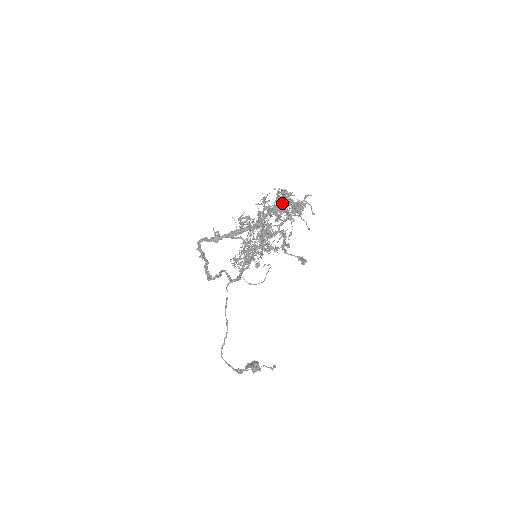
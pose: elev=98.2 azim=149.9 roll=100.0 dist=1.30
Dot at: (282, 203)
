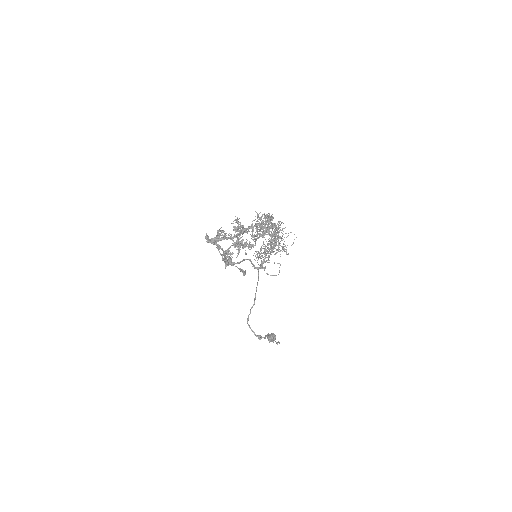
Dot at: (258, 224)
